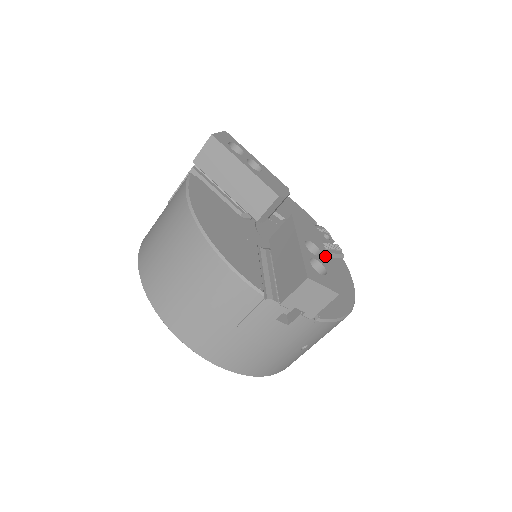
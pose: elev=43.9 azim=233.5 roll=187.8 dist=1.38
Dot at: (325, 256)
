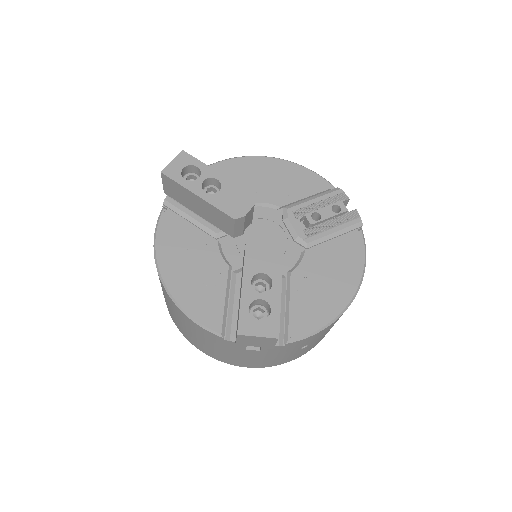
Dot at: (277, 286)
